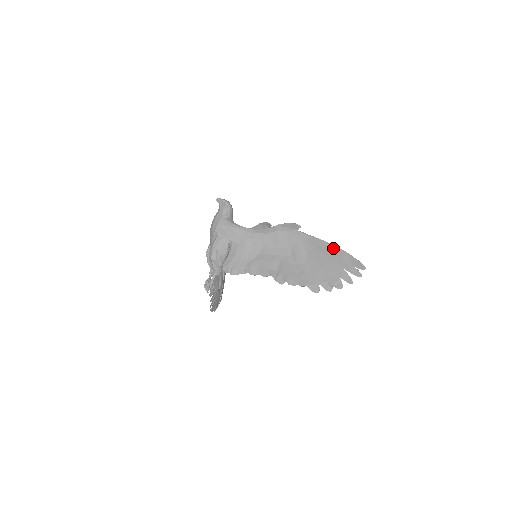
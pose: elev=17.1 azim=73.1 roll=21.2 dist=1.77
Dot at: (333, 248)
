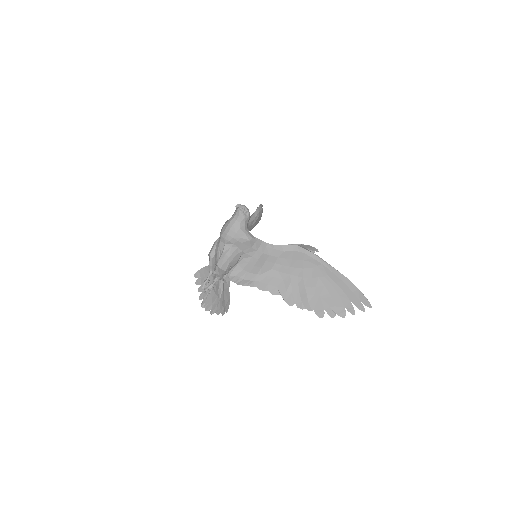
Dot at: (346, 281)
